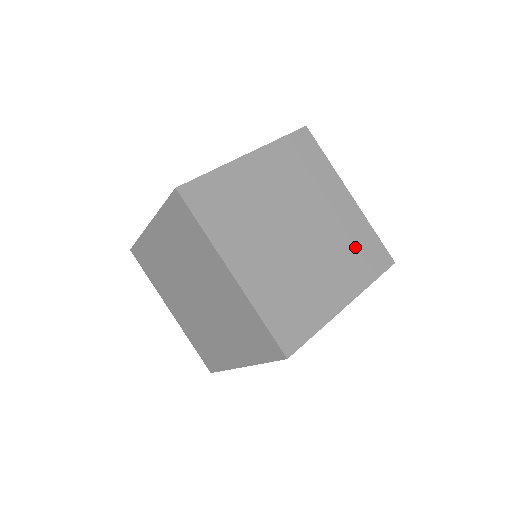
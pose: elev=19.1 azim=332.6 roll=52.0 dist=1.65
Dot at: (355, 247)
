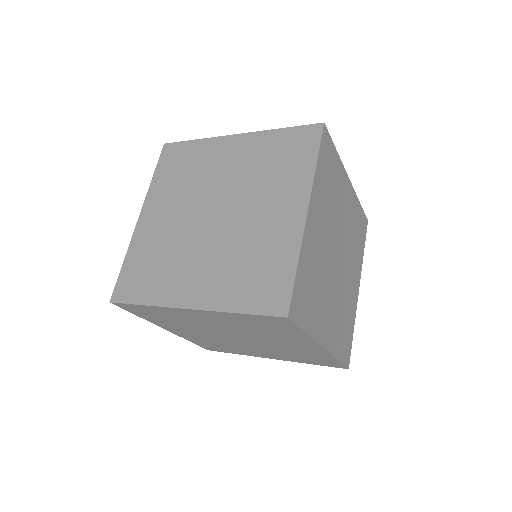
Dot at: (356, 233)
